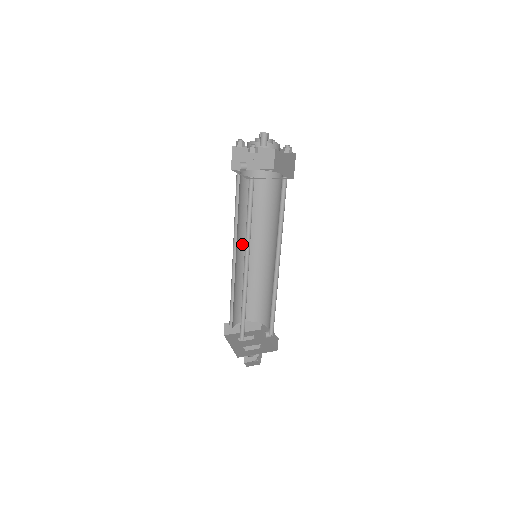
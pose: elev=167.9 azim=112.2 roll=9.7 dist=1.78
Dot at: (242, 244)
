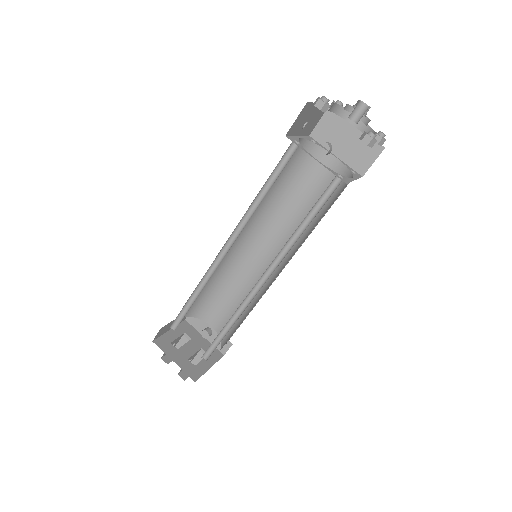
Dot at: occluded
